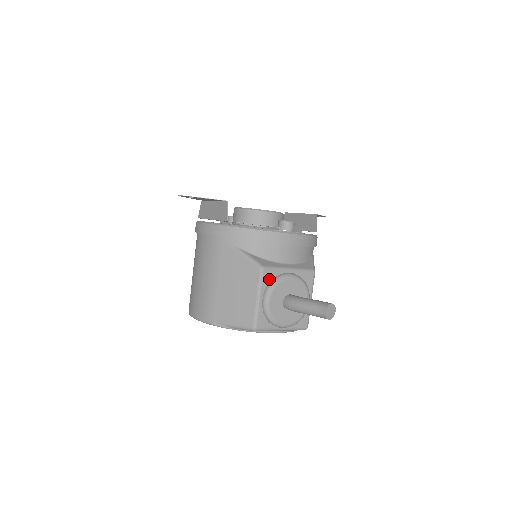
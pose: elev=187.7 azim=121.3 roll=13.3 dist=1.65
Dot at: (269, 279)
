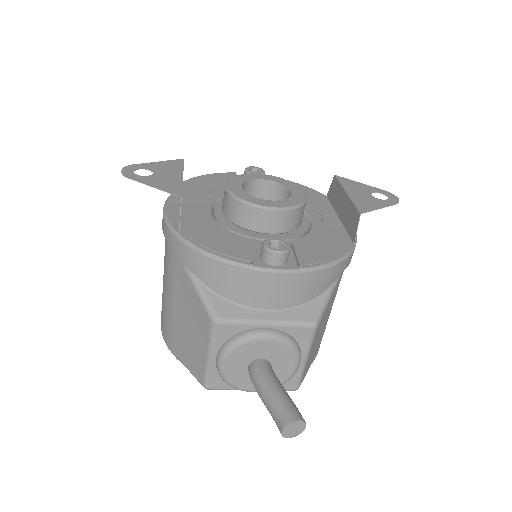
Dot at: (227, 335)
